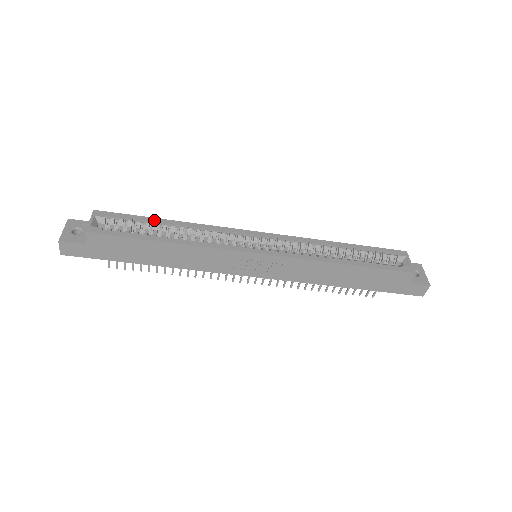
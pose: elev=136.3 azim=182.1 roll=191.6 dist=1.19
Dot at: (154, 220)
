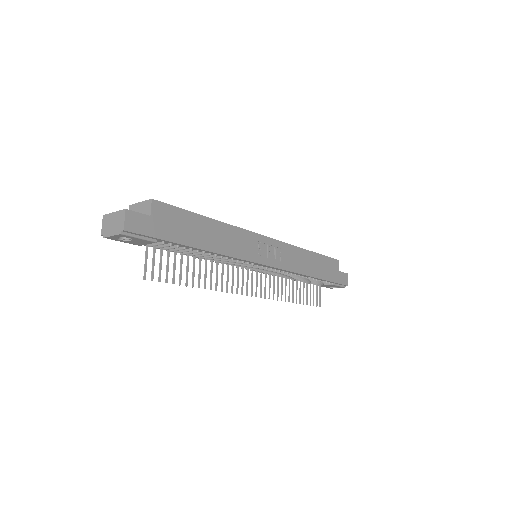
Dot at: occluded
